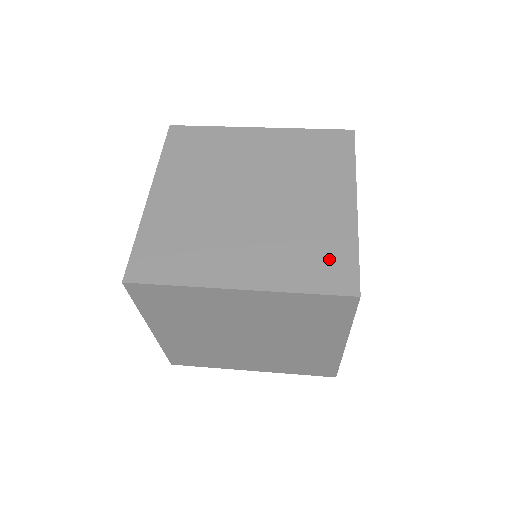
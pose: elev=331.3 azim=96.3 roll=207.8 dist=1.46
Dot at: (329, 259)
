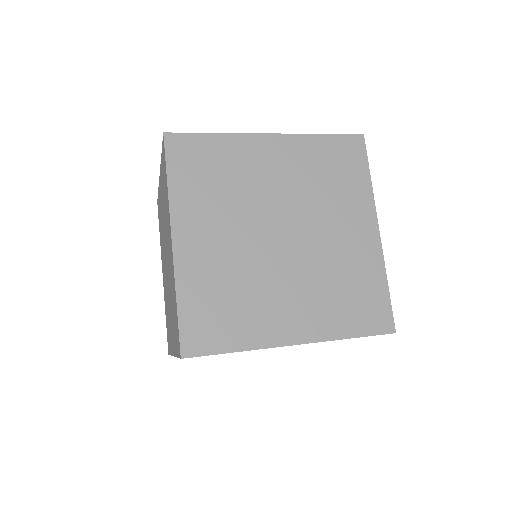
Dot at: (366, 298)
